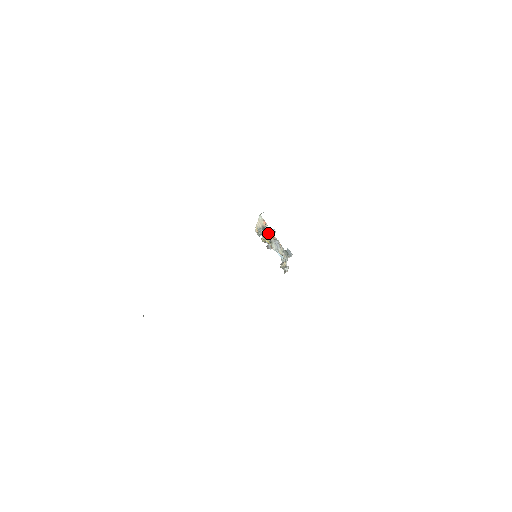
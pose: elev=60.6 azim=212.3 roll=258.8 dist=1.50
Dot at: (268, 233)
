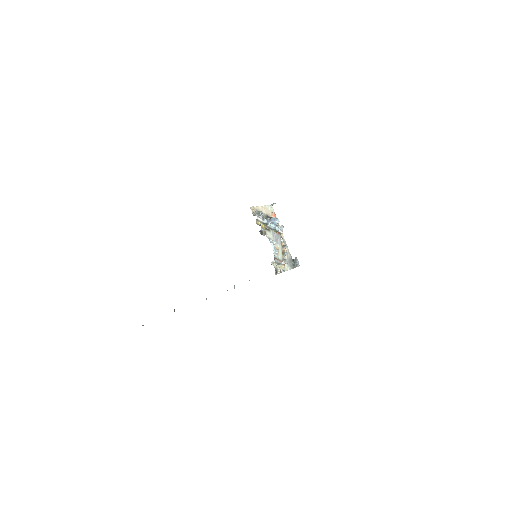
Dot at: (269, 221)
